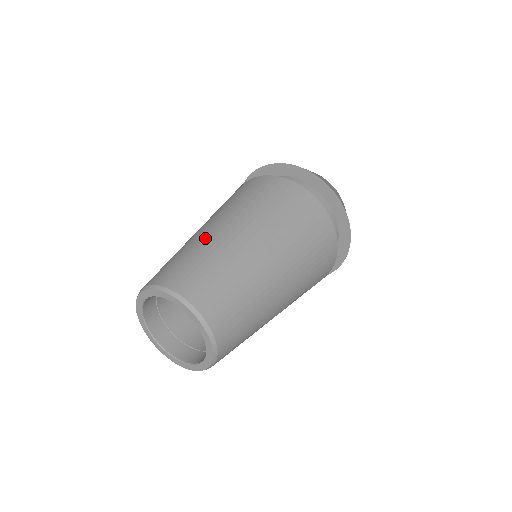
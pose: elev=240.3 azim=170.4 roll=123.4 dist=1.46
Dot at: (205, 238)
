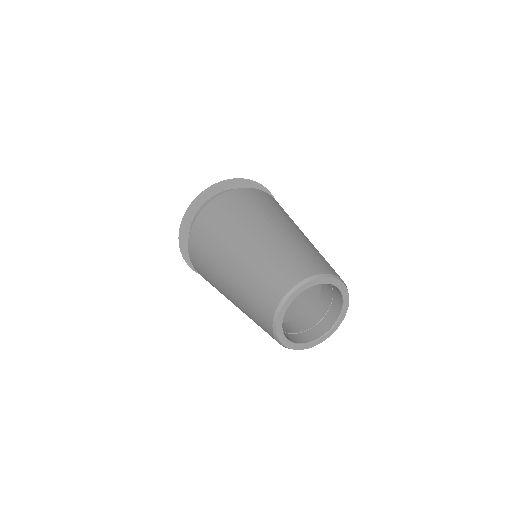
Dot at: (280, 239)
